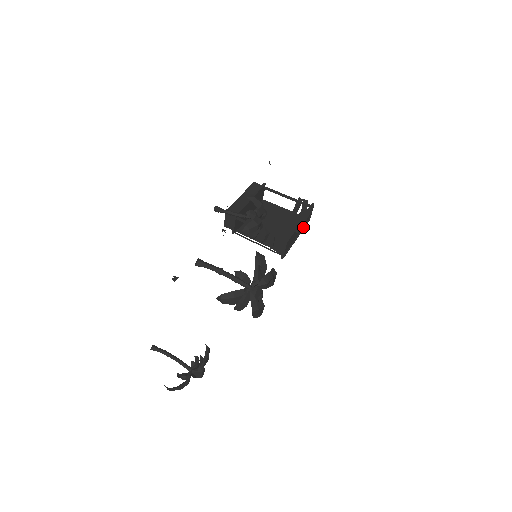
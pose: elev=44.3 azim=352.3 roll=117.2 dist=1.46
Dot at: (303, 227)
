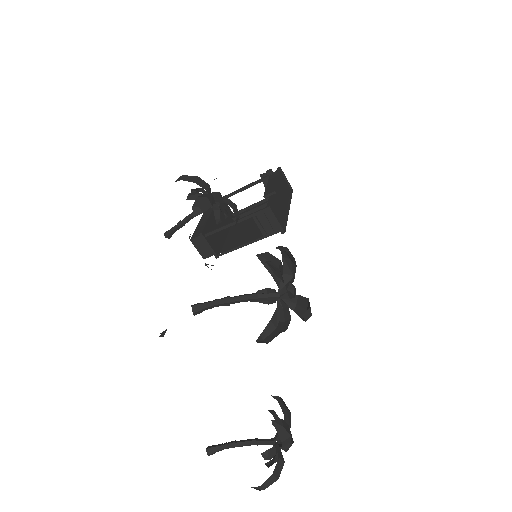
Dot at: (289, 198)
